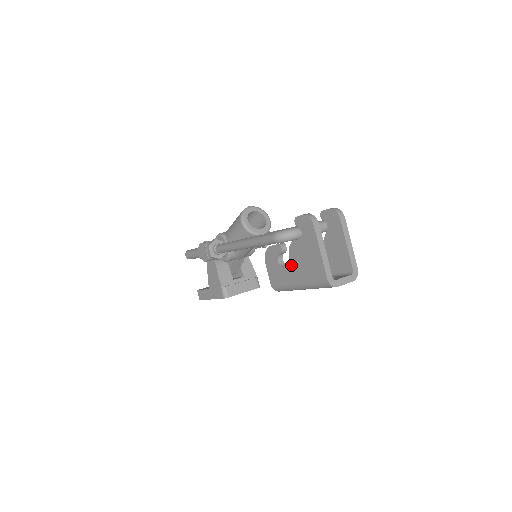
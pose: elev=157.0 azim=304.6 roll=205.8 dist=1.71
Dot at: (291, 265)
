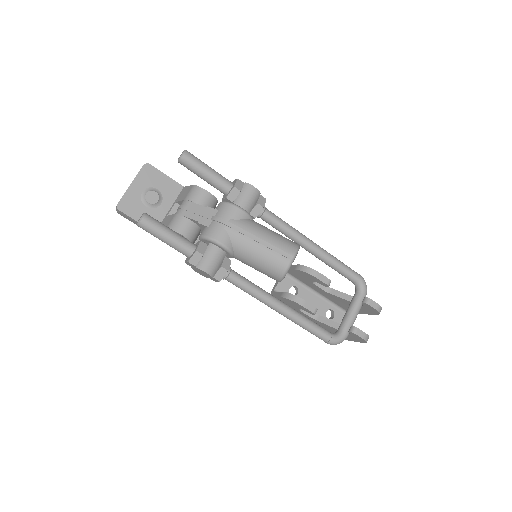
Dot at: (313, 319)
